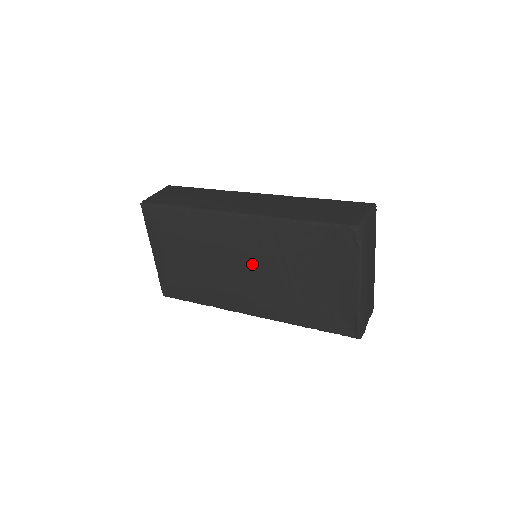
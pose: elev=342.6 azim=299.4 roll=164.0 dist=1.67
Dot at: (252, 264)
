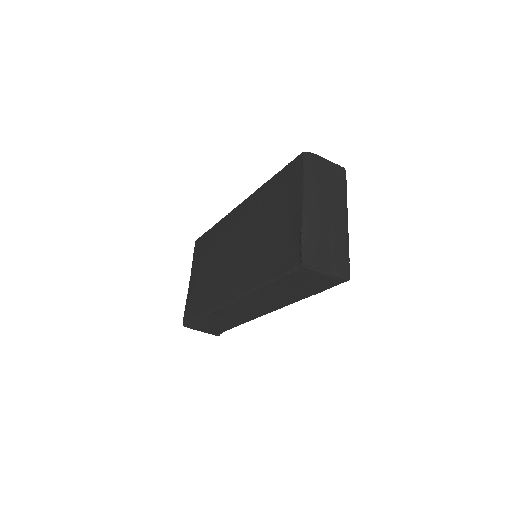
Dot at: (239, 237)
